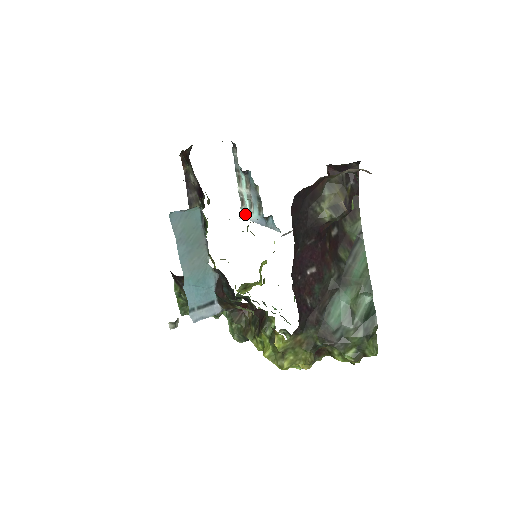
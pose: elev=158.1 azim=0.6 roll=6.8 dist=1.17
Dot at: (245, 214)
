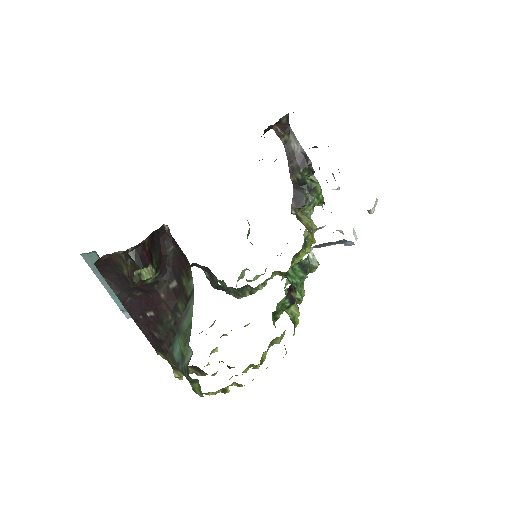
Dot at: occluded
